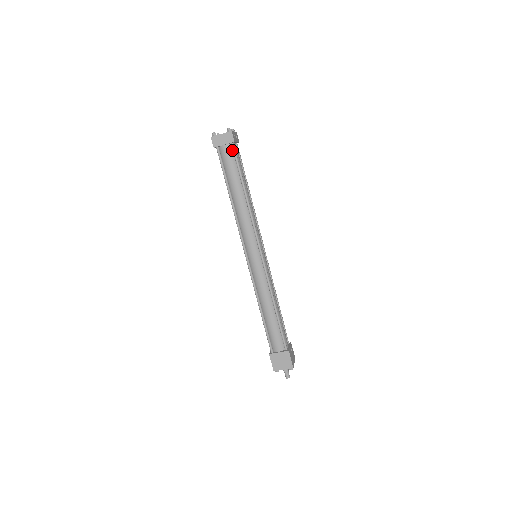
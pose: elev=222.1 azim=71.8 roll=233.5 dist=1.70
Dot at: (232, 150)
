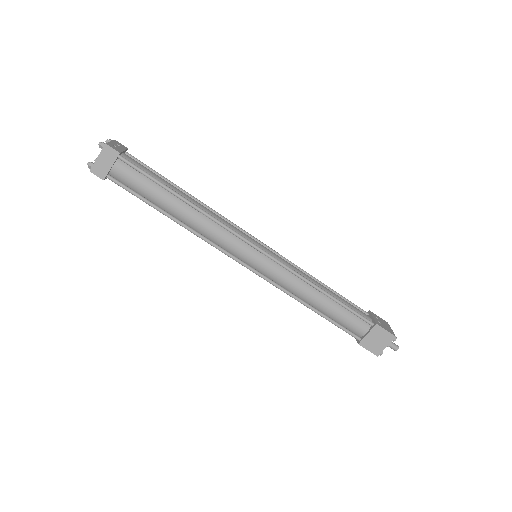
Dot at: (126, 165)
